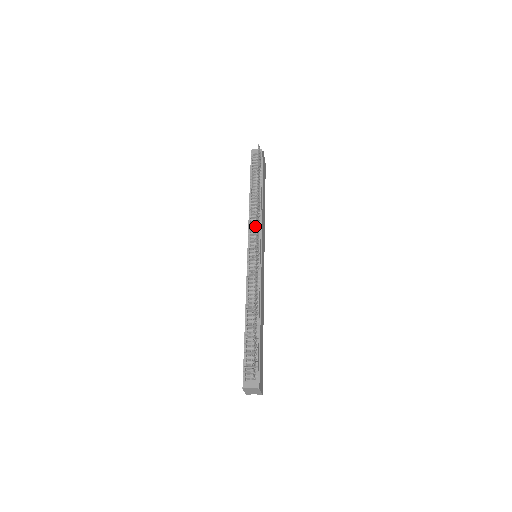
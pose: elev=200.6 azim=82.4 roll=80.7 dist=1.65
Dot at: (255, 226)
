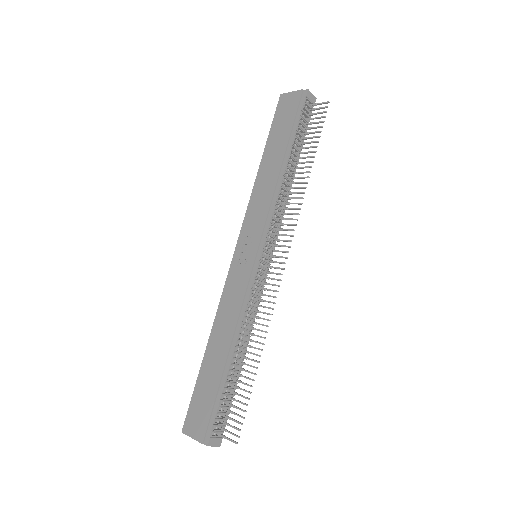
Dot at: (278, 220)
